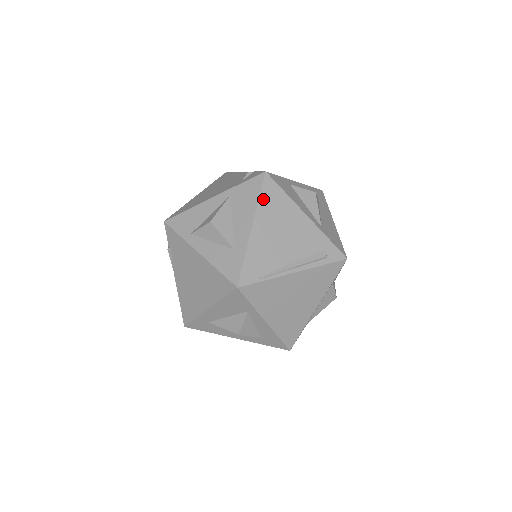
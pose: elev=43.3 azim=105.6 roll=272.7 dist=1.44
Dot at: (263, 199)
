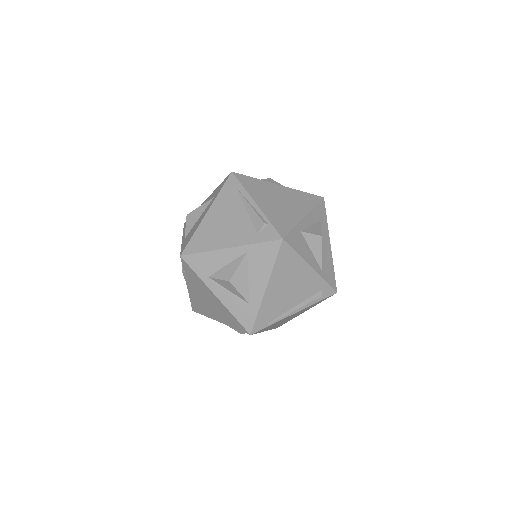
Dot at: (278, 264)
